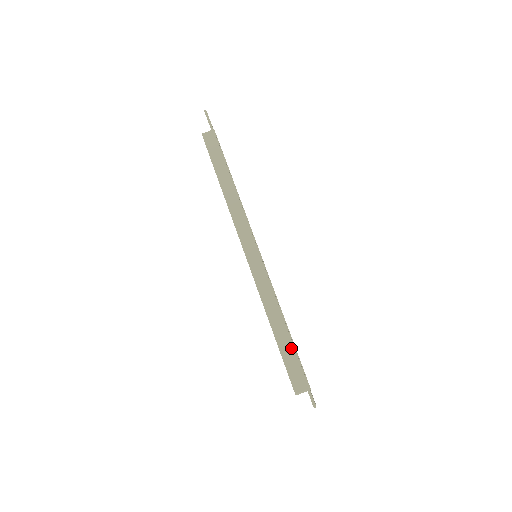
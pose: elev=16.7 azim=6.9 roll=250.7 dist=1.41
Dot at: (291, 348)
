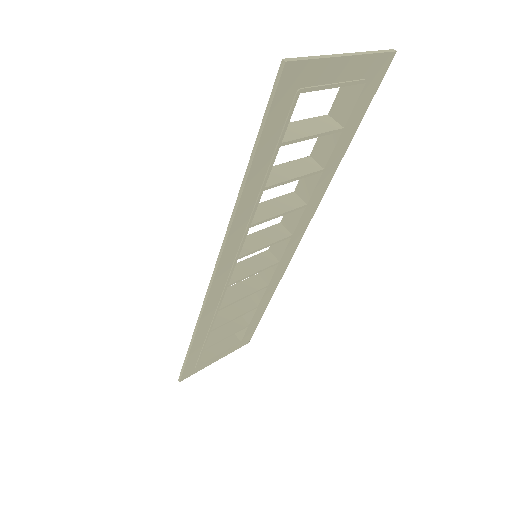
Dot at: occluded
